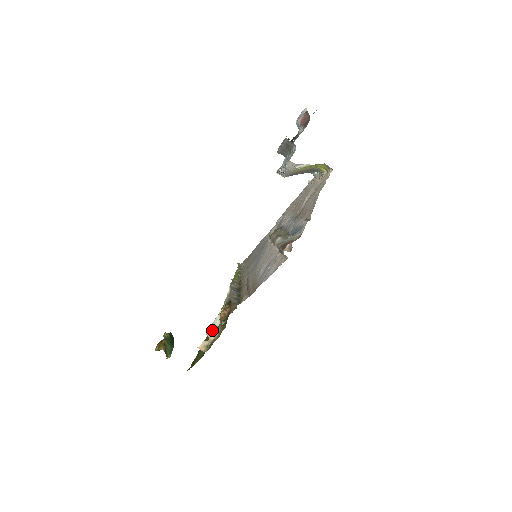
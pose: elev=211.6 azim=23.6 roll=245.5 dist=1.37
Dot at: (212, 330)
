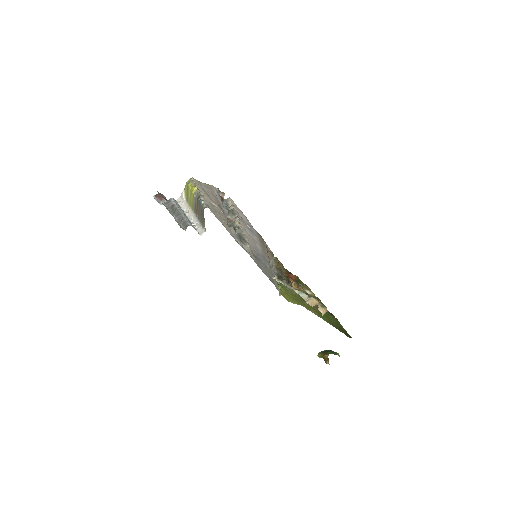
Dot at: (310, 301)
